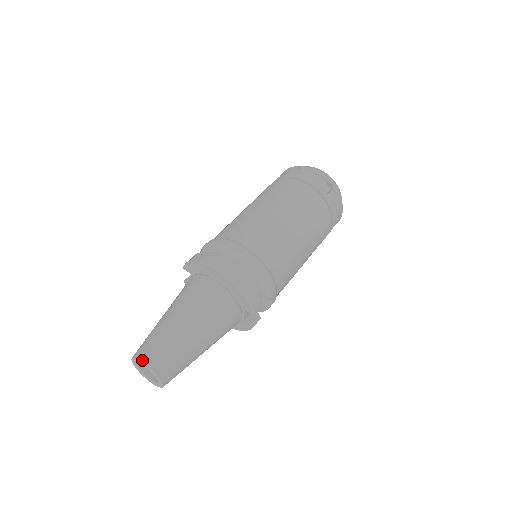
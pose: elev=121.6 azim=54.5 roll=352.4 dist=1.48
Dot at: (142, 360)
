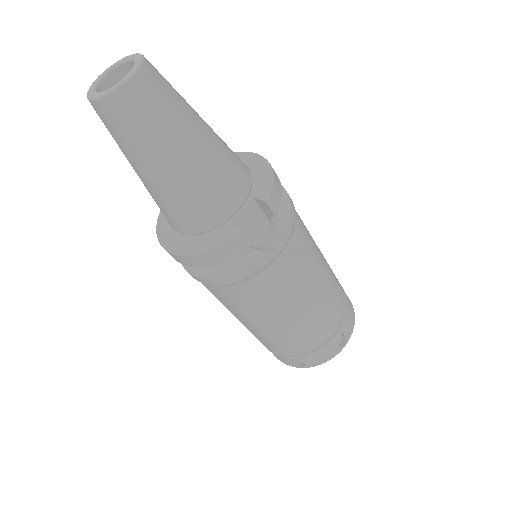
Dot at: occluded
